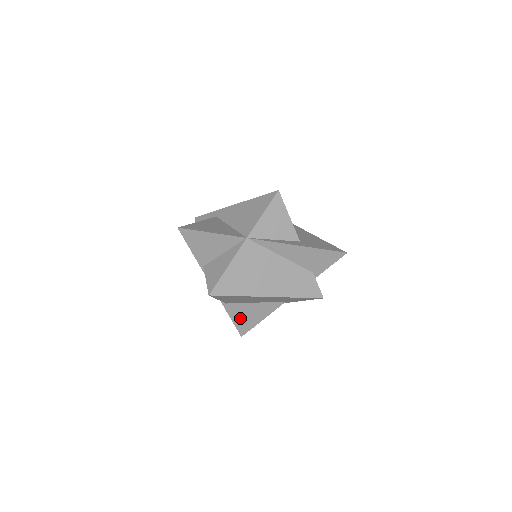
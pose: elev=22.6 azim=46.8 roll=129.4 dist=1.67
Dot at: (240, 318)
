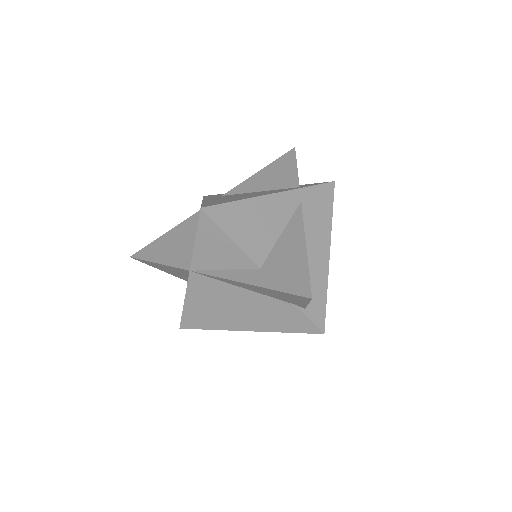
Dot at: occluded
